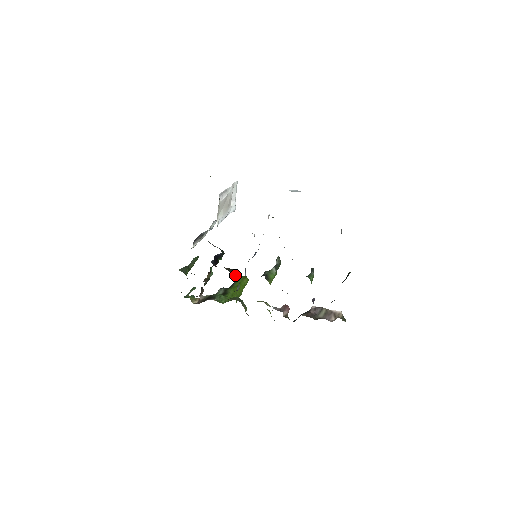
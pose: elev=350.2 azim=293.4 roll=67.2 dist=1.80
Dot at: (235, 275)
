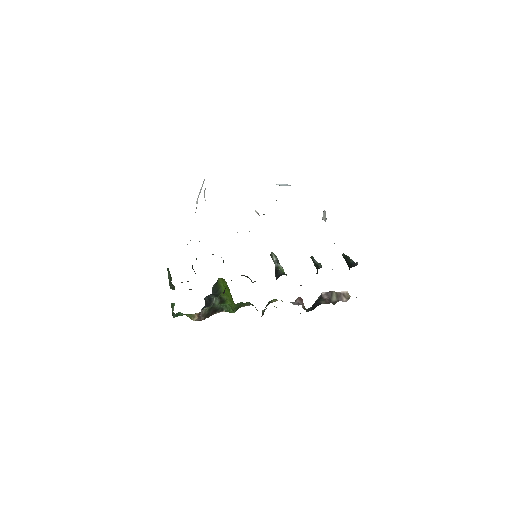
Dot at: (251, 281)
